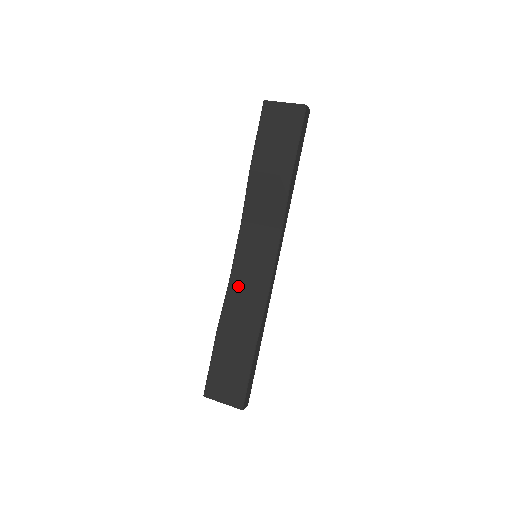
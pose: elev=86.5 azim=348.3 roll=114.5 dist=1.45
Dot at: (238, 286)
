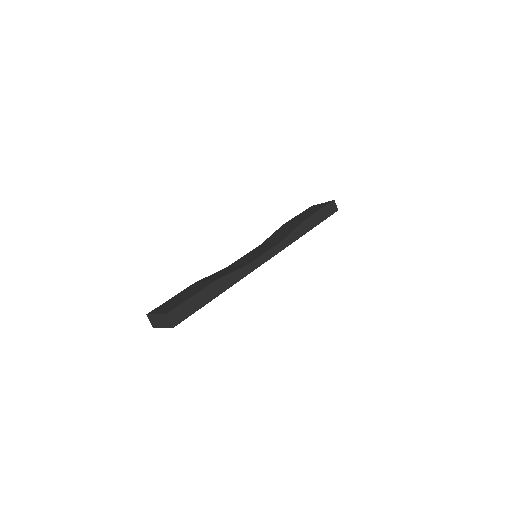
Dot at: occluded
